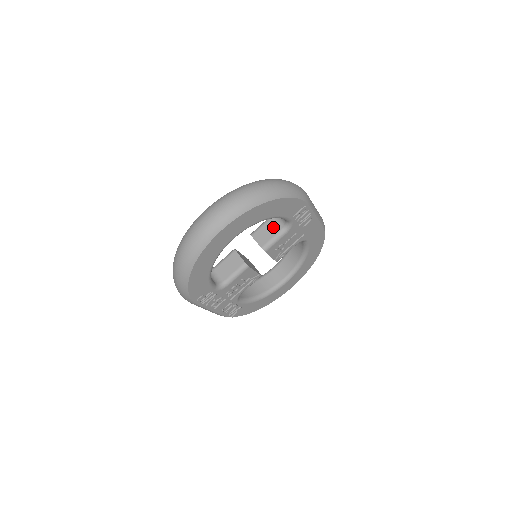
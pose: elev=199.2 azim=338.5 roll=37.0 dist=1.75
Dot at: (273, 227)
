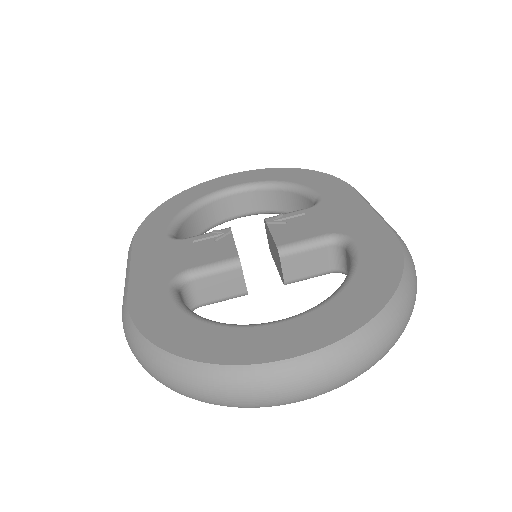
Dot at: (320, 262)
